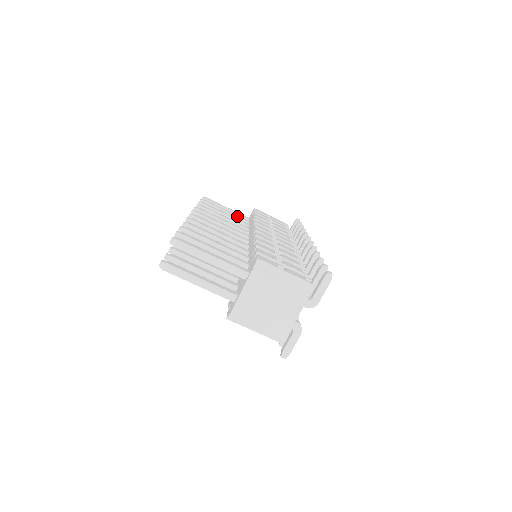
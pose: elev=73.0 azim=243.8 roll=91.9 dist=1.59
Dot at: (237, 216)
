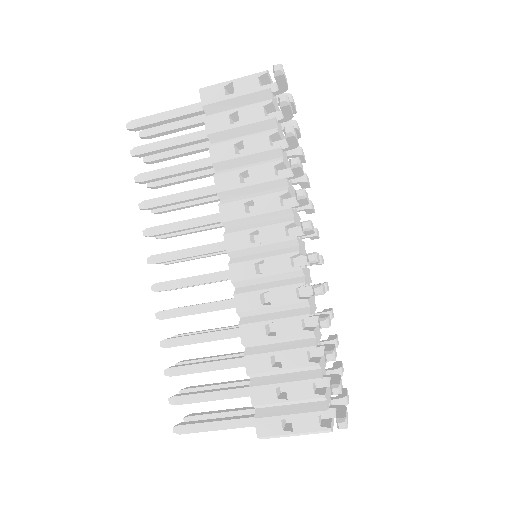
Dot at: (190, 142)
